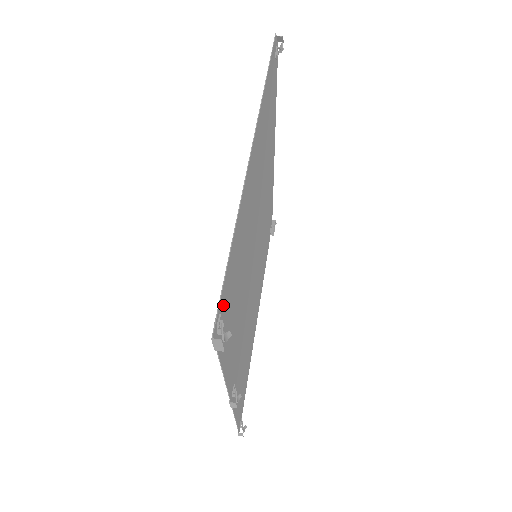
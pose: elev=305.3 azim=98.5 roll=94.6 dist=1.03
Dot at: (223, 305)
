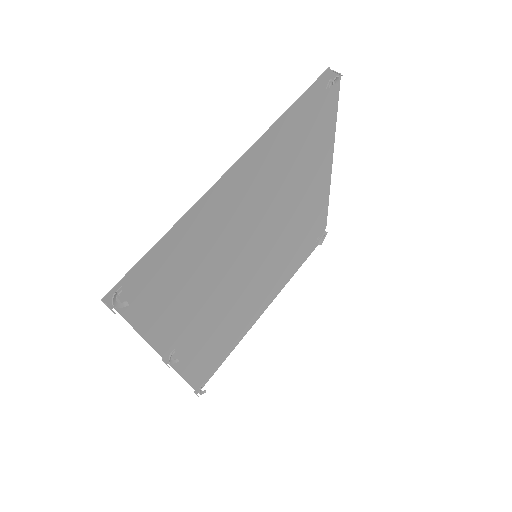
Dot at: (136, 280)
